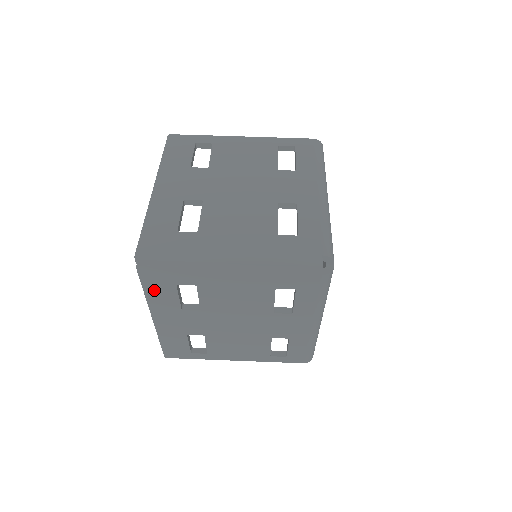
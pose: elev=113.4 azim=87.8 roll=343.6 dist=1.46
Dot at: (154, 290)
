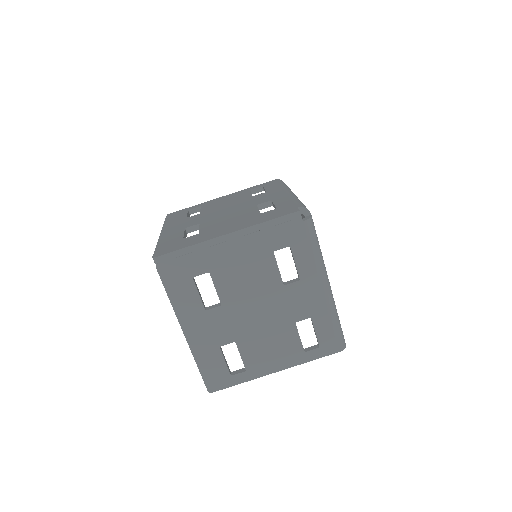
Dot at: (176, 292)
